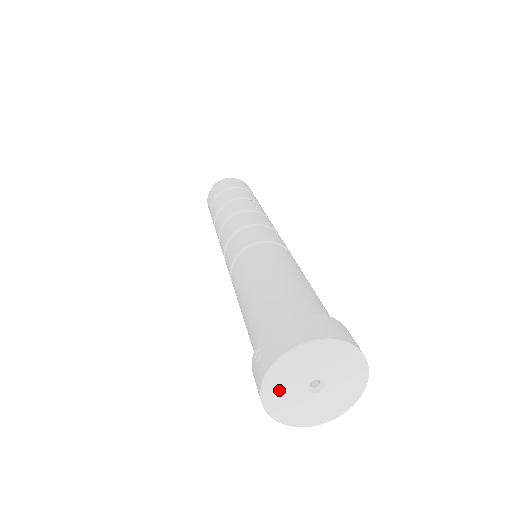
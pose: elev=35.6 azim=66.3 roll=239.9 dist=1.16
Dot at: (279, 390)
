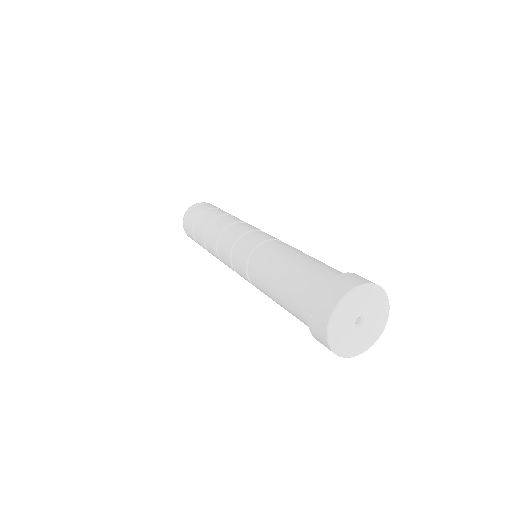
Dot at: (338, 332)
